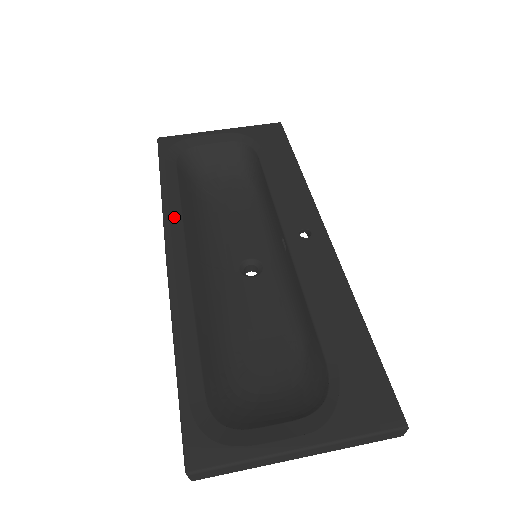
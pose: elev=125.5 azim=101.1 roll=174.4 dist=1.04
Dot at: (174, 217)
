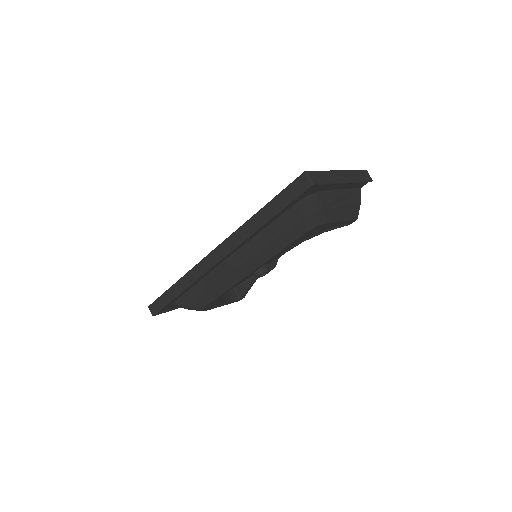
Dot at: occluded
